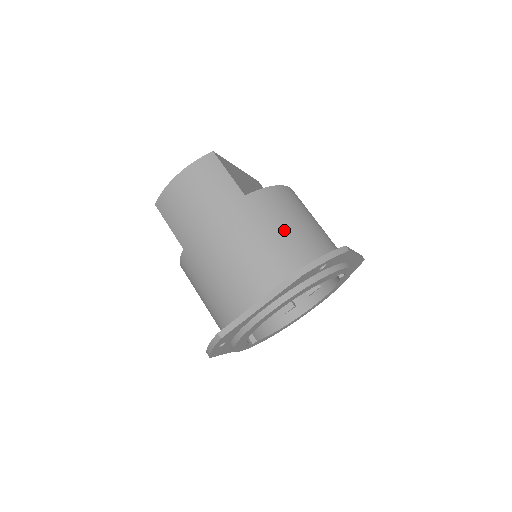
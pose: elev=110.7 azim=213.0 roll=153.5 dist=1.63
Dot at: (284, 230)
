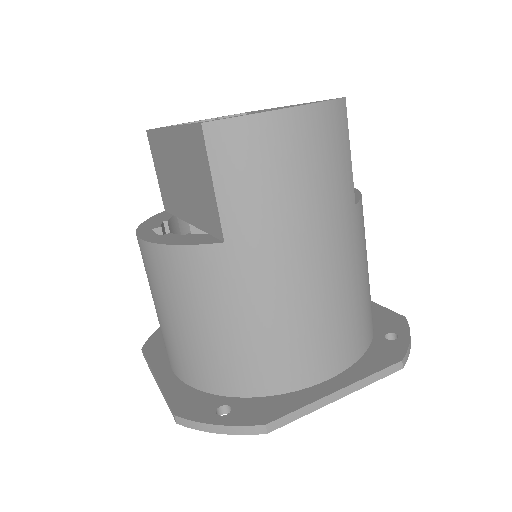
Dot at: (367, 275)
